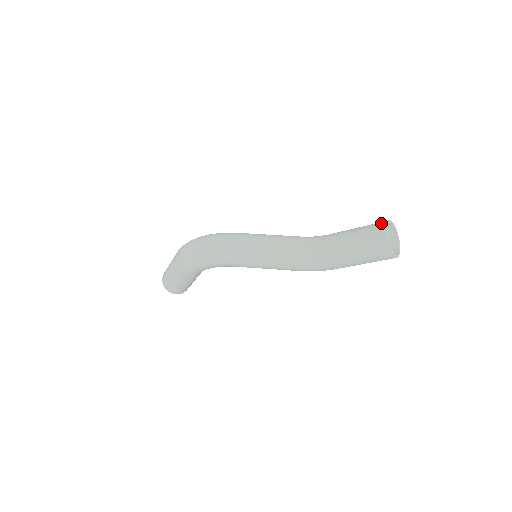
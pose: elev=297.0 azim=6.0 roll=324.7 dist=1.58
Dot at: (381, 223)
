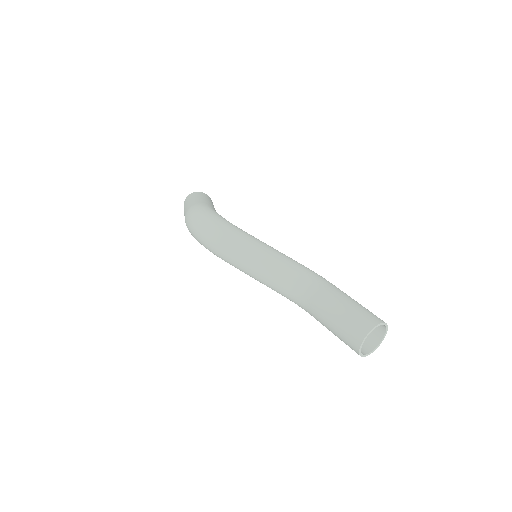
Dot at: (366, 325)
